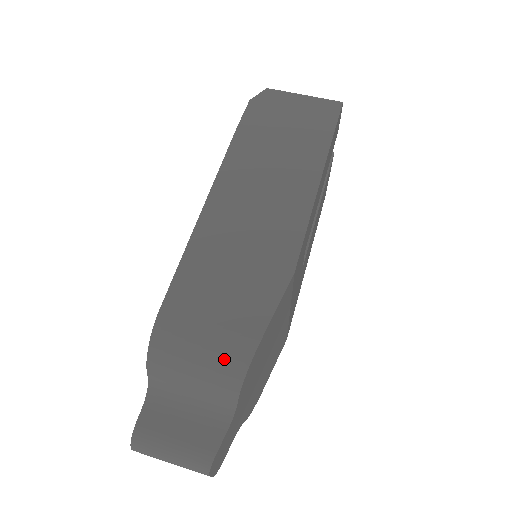
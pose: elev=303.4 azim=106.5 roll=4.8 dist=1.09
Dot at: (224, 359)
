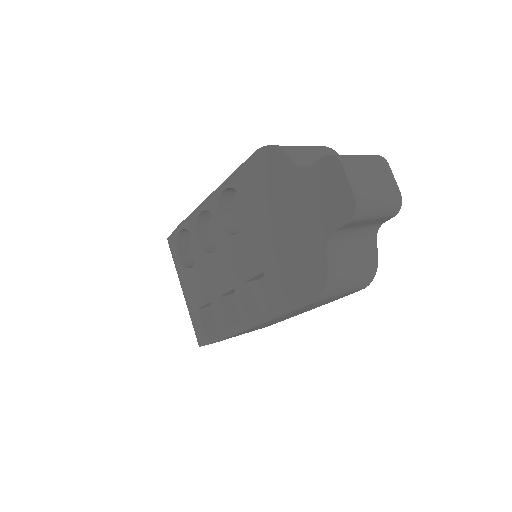
Dot at: occluded
